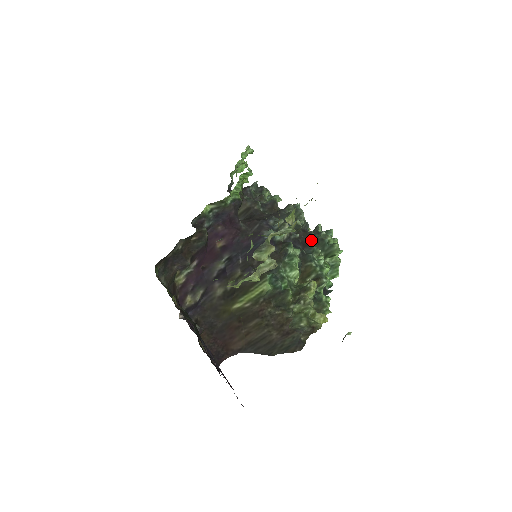
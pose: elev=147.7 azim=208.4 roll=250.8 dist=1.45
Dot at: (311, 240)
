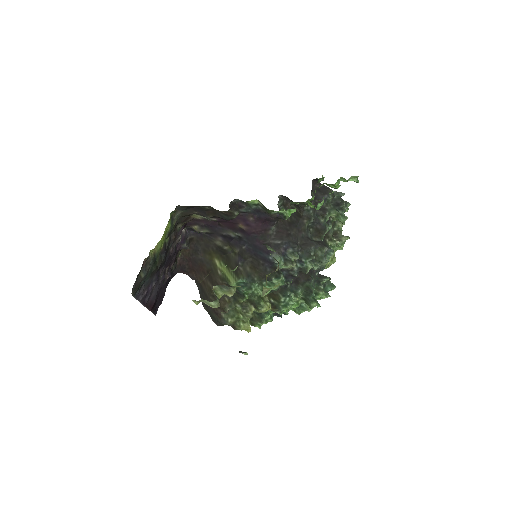
Dot at: (306, 283)
